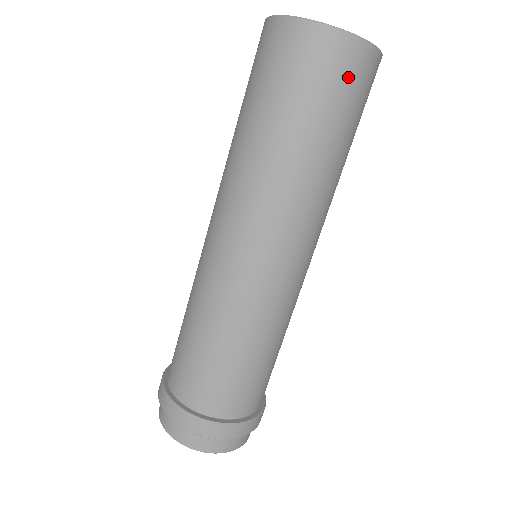
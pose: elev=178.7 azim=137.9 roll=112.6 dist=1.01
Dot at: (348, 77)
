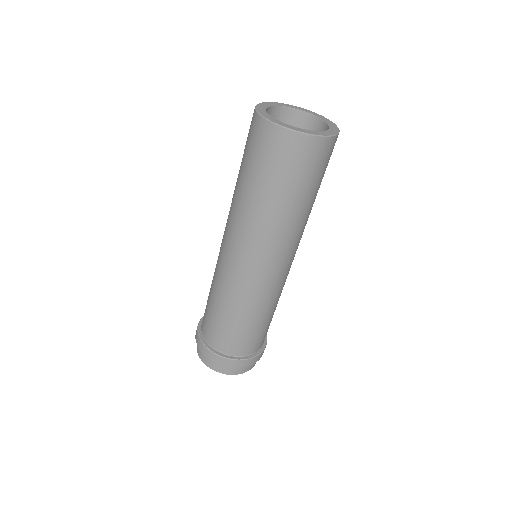
Dot at: (308, 160)
